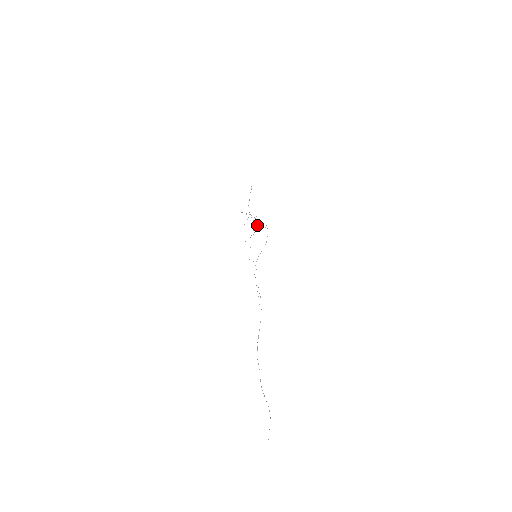
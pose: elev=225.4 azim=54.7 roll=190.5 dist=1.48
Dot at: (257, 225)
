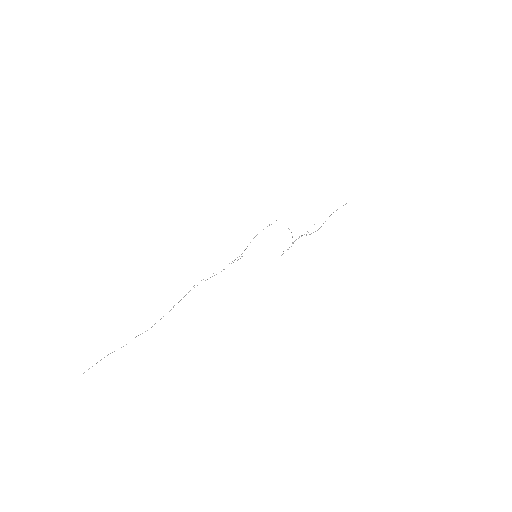
Dot at: occluded
